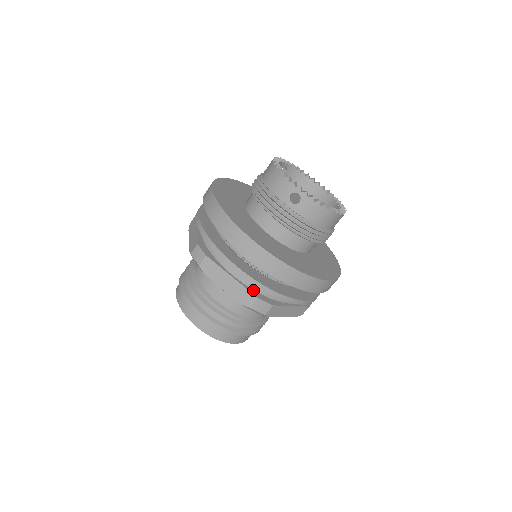
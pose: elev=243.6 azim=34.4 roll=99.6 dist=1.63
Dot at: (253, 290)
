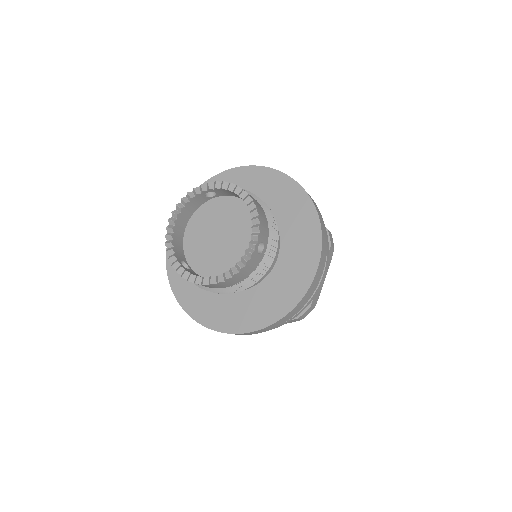
Dot at: occluded
